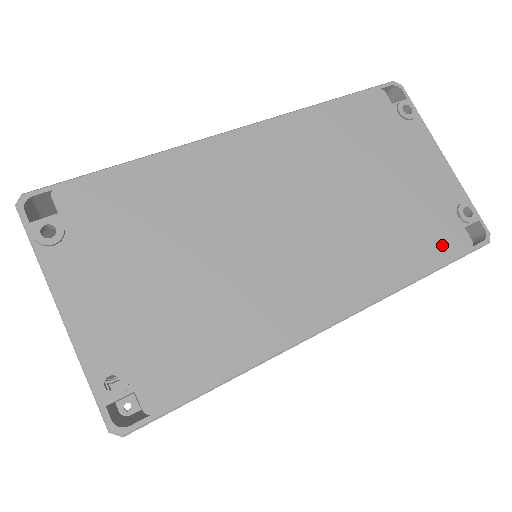
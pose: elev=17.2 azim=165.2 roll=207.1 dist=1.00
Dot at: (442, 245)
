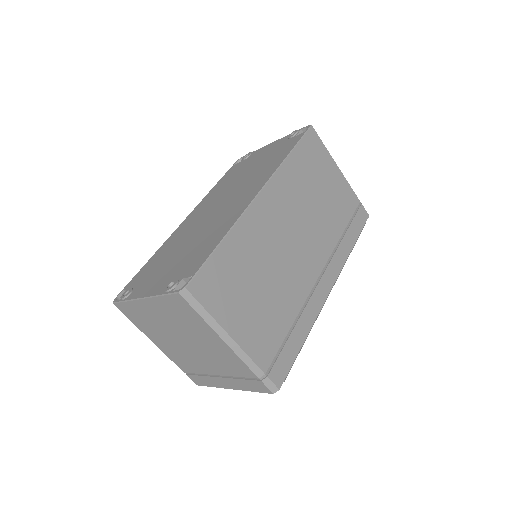
Dot at: (289, 146)
